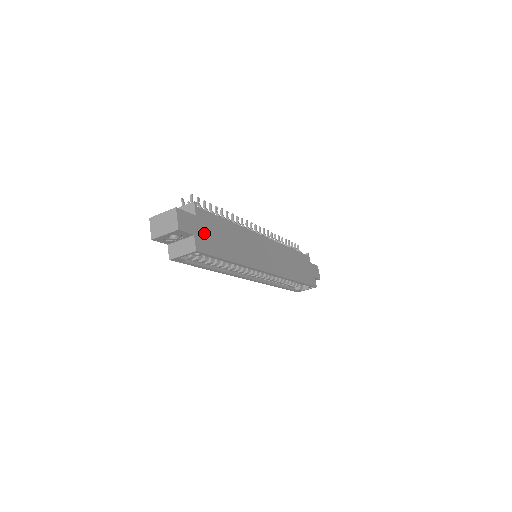
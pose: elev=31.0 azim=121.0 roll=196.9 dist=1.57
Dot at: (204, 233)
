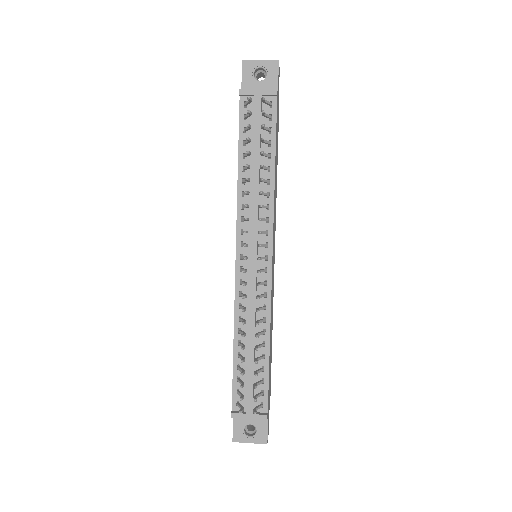
Dot at: (269, 395)
